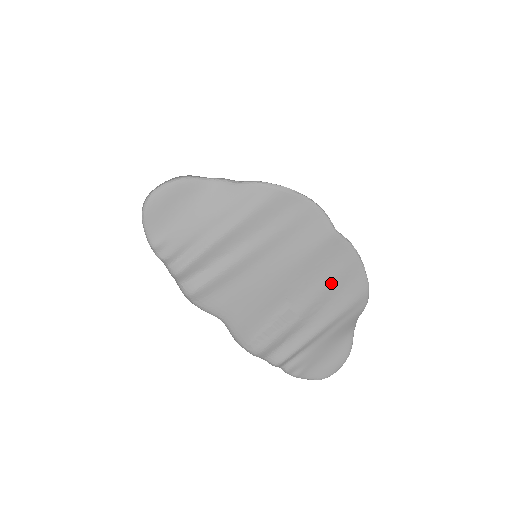
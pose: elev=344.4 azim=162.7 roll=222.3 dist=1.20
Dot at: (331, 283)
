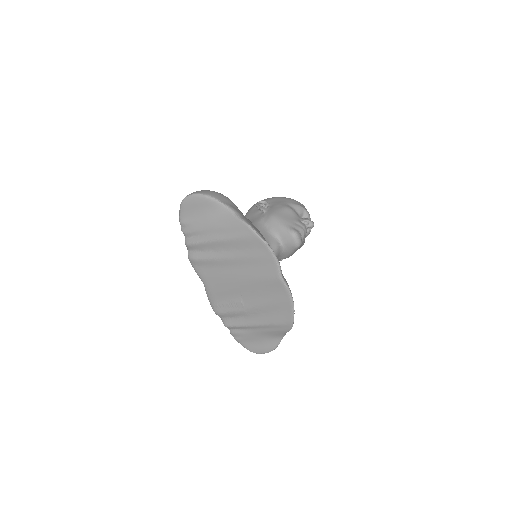
Dot at: (270, 304)
